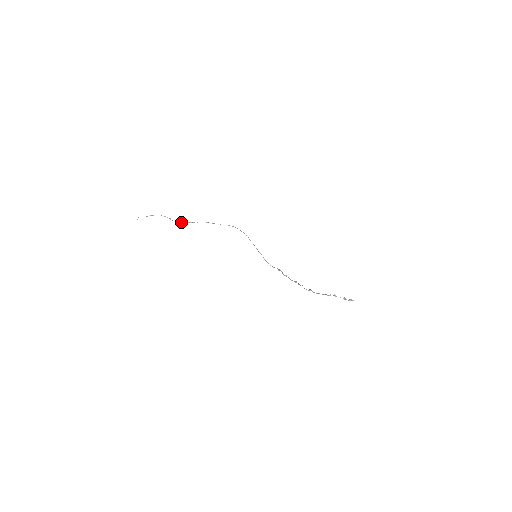
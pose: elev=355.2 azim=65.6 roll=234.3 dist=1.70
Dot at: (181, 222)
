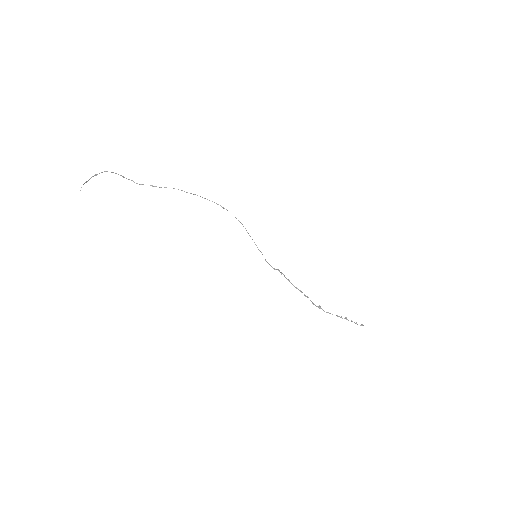
Dot at: occluded
